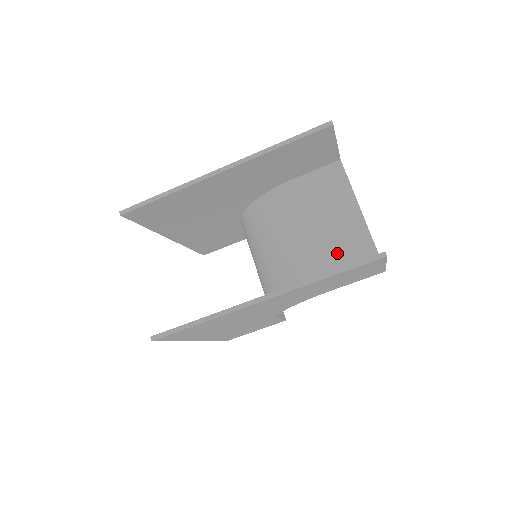
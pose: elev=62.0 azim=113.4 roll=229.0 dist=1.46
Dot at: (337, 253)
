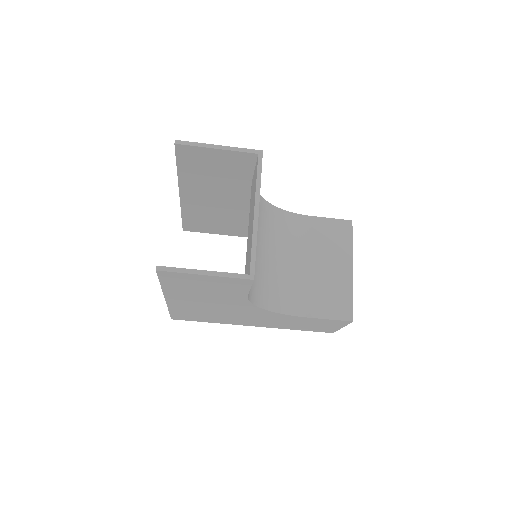
Dot at: (247, 257)
